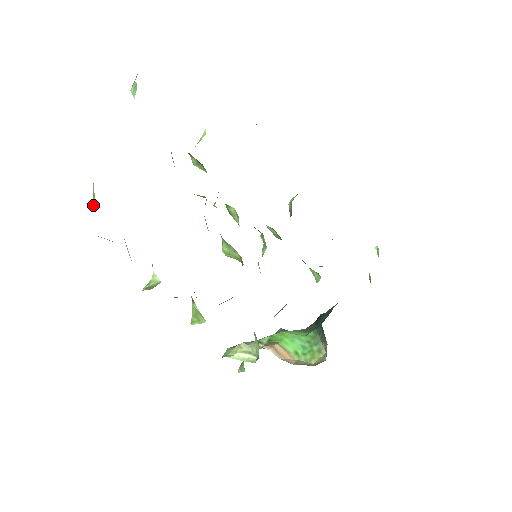
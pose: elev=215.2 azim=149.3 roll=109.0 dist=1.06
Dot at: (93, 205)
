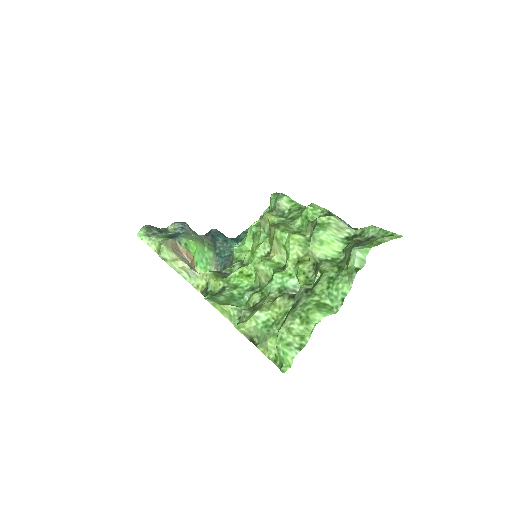
Dot at: (291, 334)
